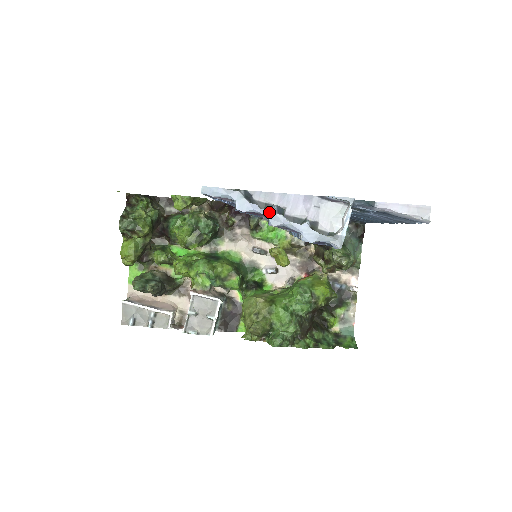
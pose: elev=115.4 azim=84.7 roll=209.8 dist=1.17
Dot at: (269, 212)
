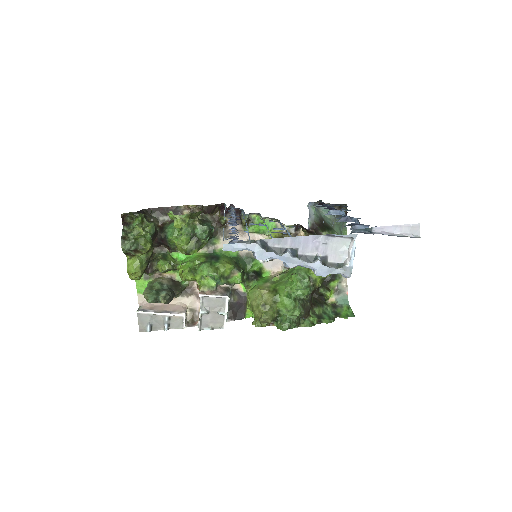
Dot at: (285, 257)
